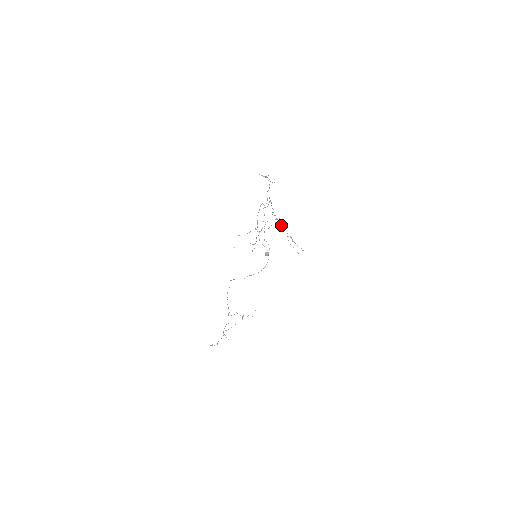
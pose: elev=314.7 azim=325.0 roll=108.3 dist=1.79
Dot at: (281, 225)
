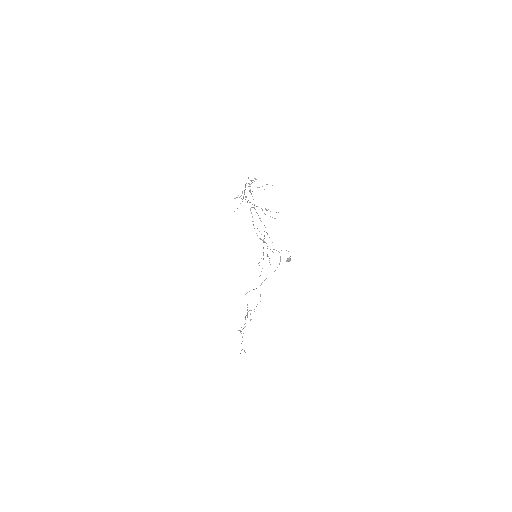
Dot at: (250, 202)
